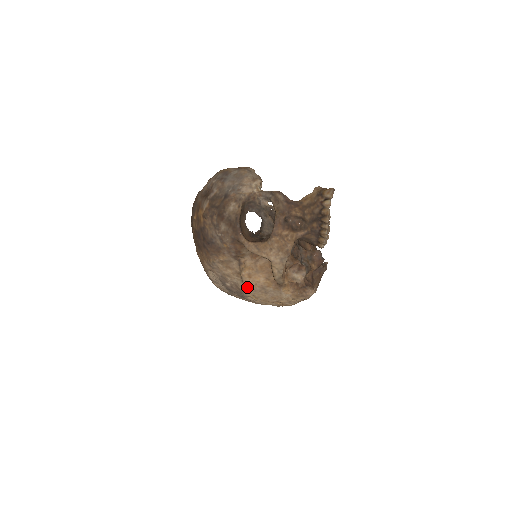
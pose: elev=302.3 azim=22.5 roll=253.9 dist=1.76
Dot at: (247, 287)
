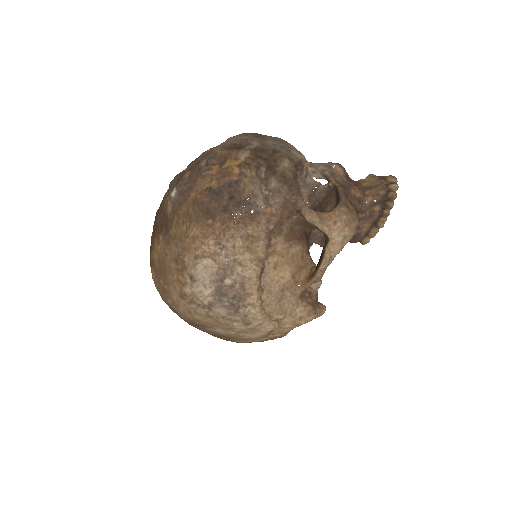
Dot at: (264, 284)
